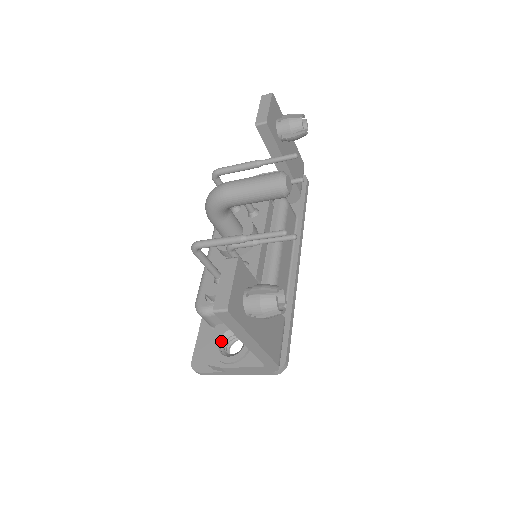
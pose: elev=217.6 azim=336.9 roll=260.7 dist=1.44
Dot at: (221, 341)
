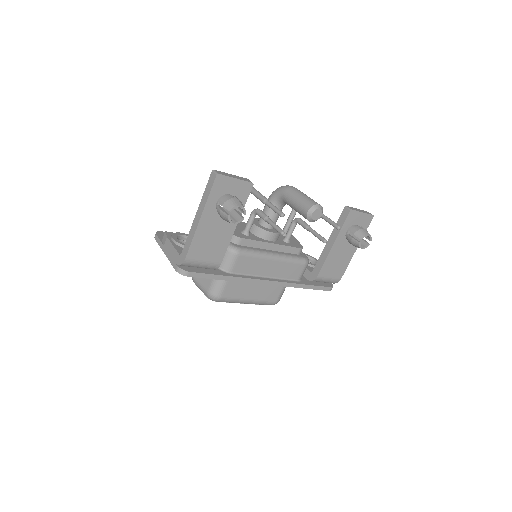
Dot at: (185, 237)
